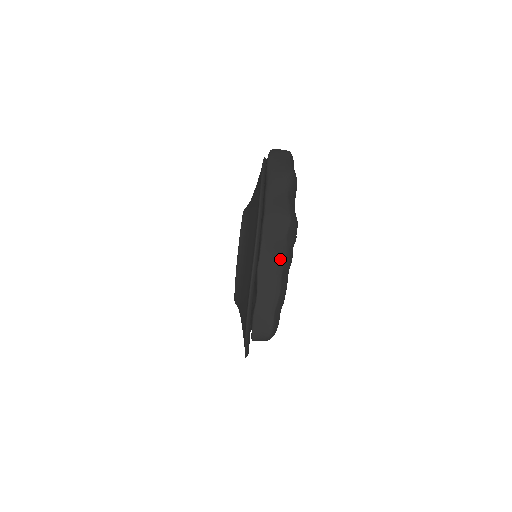
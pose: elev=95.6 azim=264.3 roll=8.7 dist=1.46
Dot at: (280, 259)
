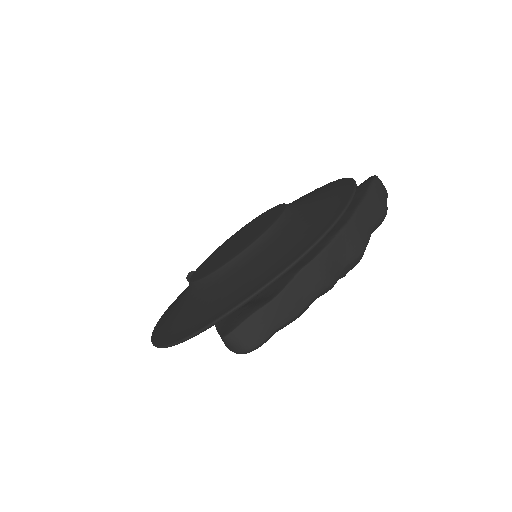
Dot at: (328, 280)
